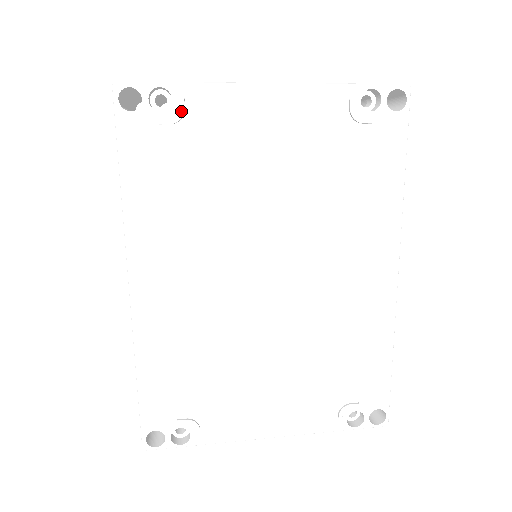
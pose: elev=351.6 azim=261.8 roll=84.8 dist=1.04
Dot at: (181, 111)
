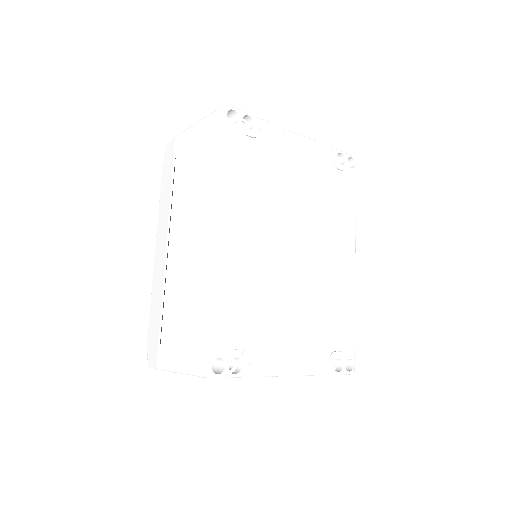
Dot at: (258, 132)
